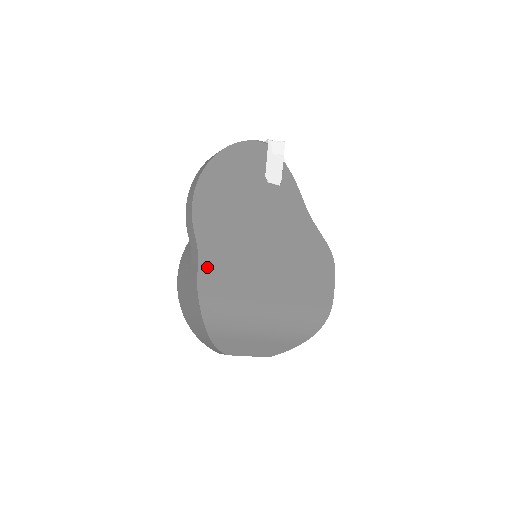
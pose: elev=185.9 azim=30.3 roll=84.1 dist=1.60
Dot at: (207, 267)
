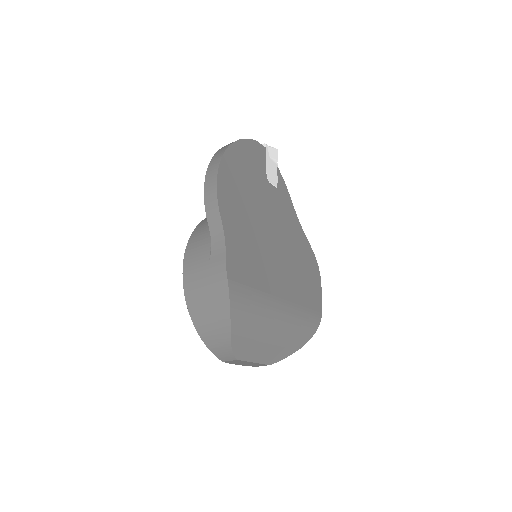
Dot at: (233, 253)
